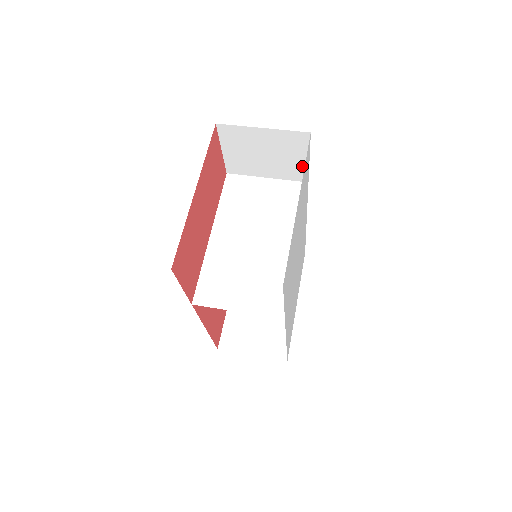
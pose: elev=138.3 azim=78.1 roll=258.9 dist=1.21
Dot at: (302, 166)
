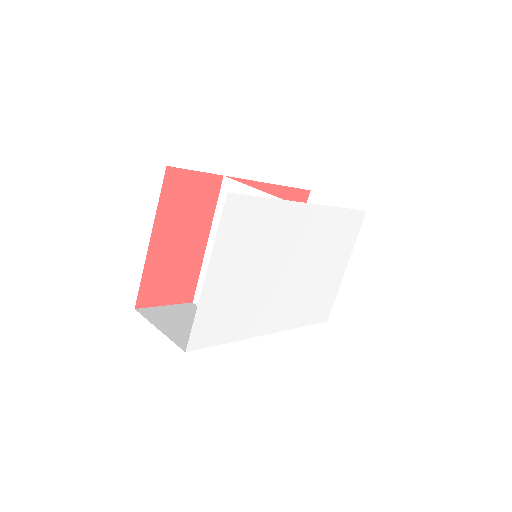
Dot at: occluded
